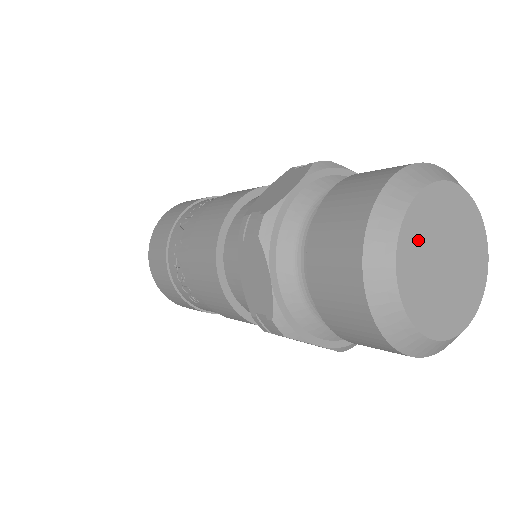
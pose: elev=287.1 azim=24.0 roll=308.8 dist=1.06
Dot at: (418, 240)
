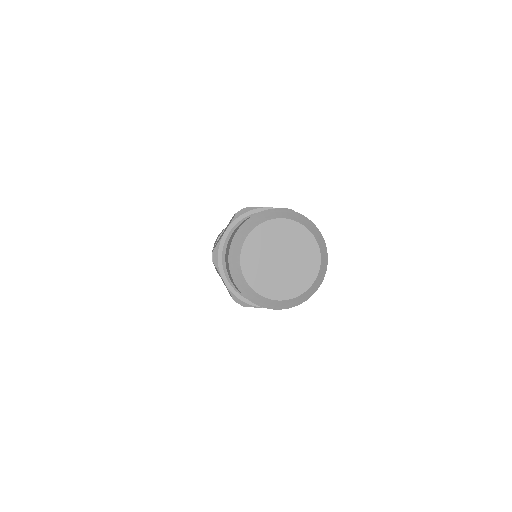
Dot at: (271, 235)
